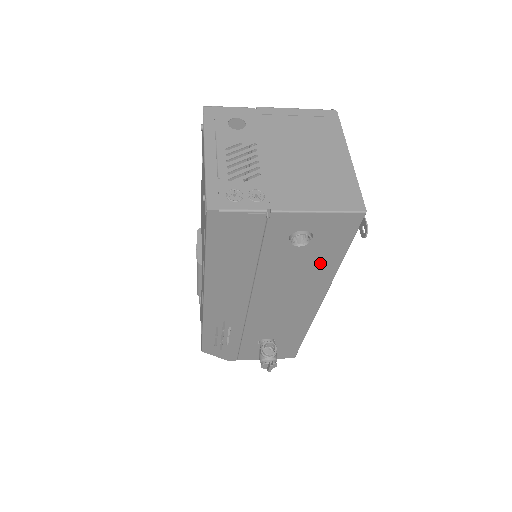
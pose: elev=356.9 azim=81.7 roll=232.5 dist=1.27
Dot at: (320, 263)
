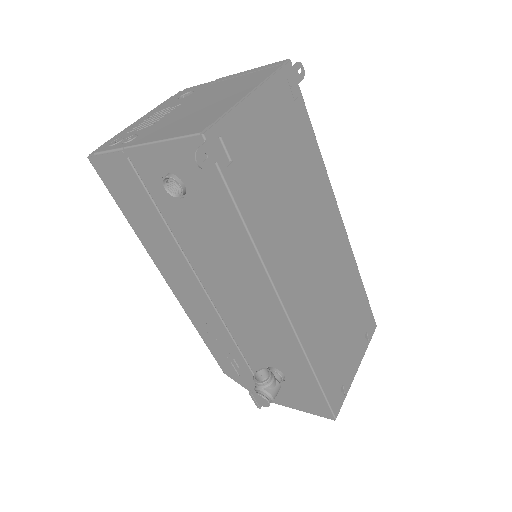
Dot at: (223, 228)
